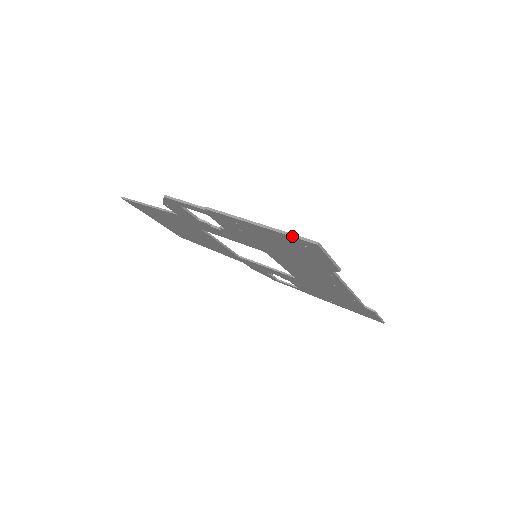
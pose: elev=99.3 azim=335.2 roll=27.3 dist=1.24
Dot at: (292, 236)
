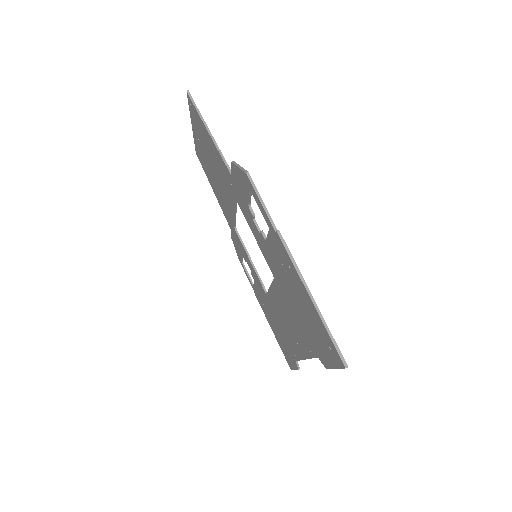
Dot at: (332, 339)
